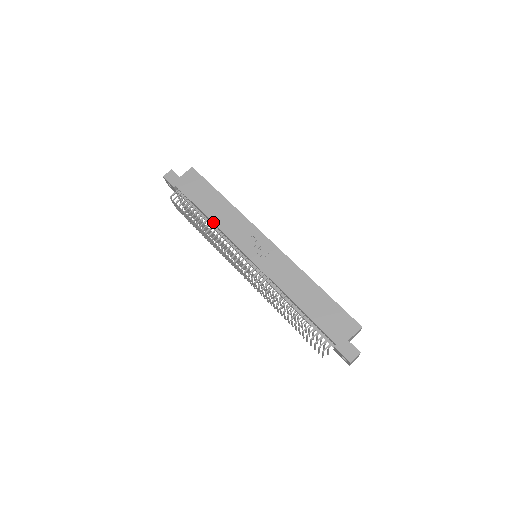
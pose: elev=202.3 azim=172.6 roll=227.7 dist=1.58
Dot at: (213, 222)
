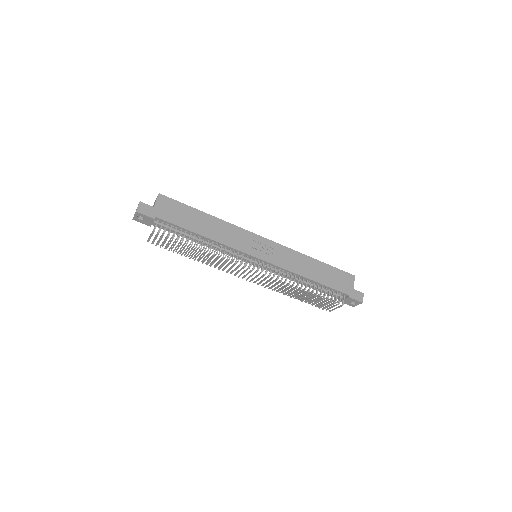
Dot at: (213, 240)
